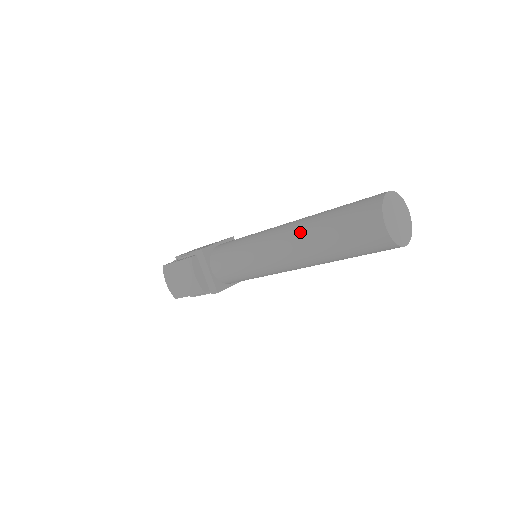
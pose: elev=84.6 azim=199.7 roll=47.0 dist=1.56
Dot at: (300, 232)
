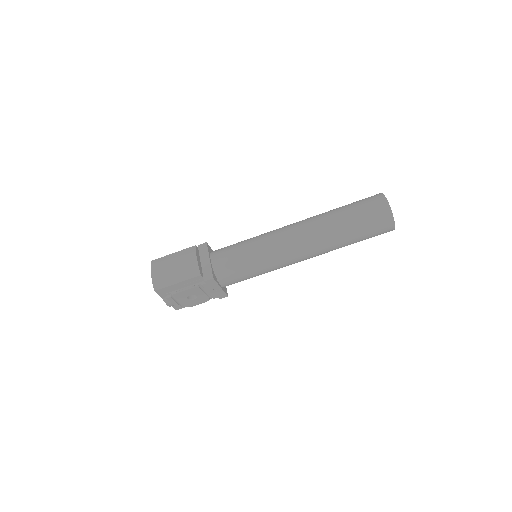
Dot at: (314, 217)
